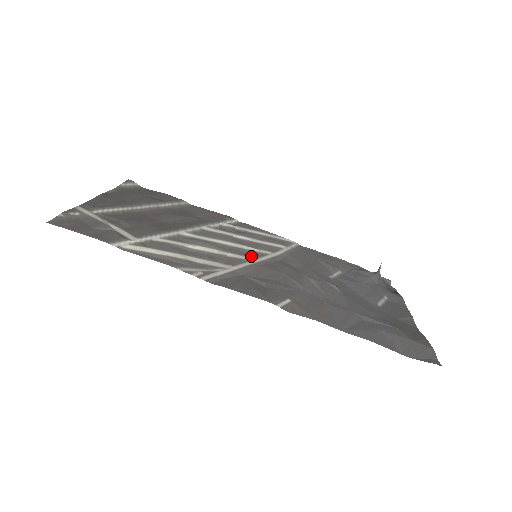
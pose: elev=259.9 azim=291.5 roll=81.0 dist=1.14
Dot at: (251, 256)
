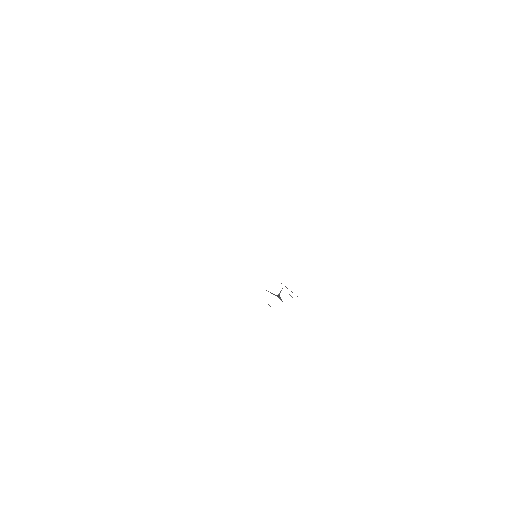
Dot at: occluded
